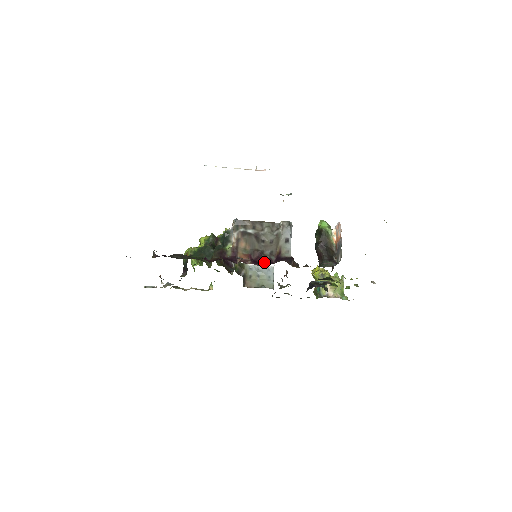
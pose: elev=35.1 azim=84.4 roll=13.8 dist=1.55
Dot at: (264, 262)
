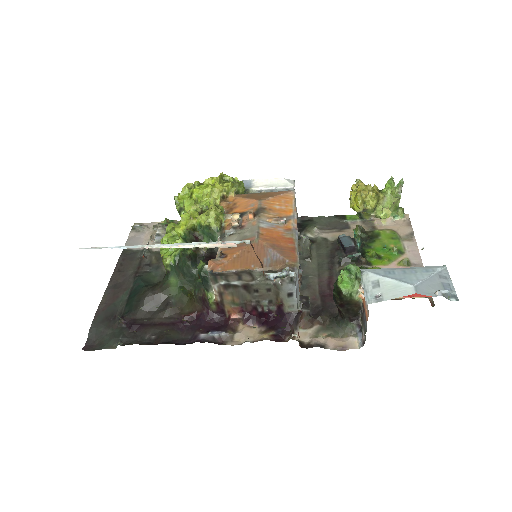
Dot at: (261, 315)
